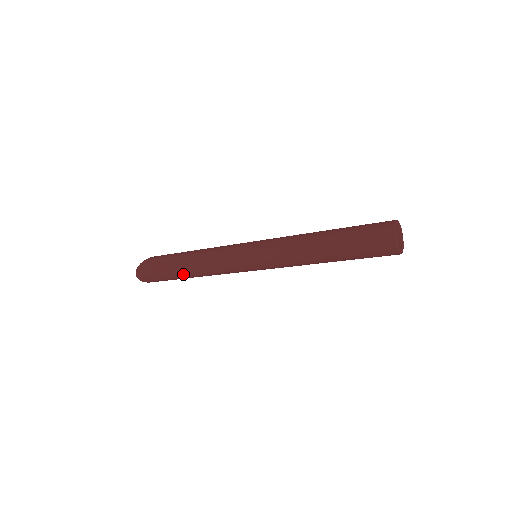
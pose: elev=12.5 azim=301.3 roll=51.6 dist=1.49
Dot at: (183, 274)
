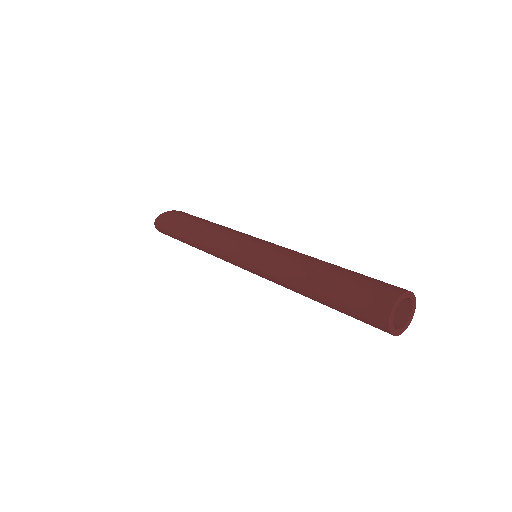
Dot at: (190, 244)
